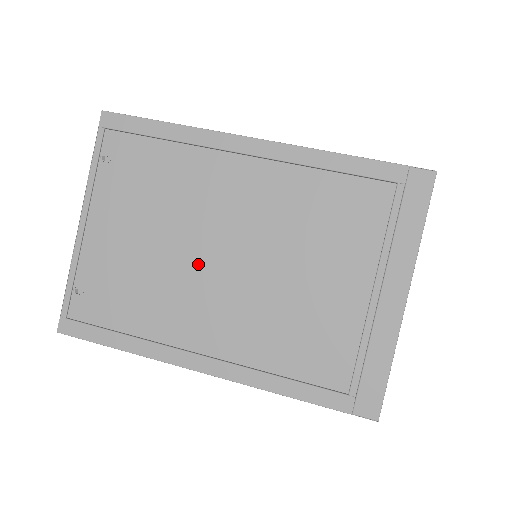
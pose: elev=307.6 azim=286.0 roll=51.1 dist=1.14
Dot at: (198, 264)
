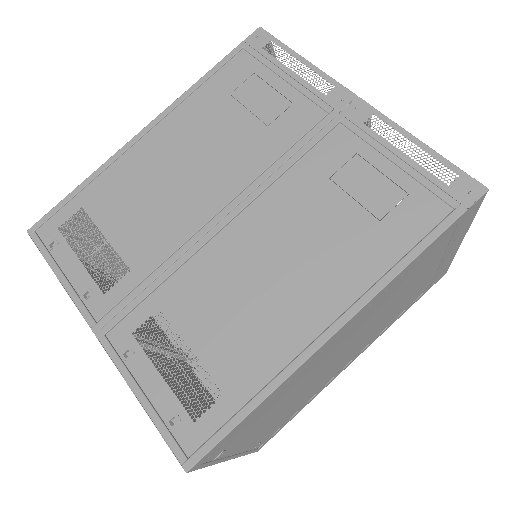
Dot at: (327, 371)
